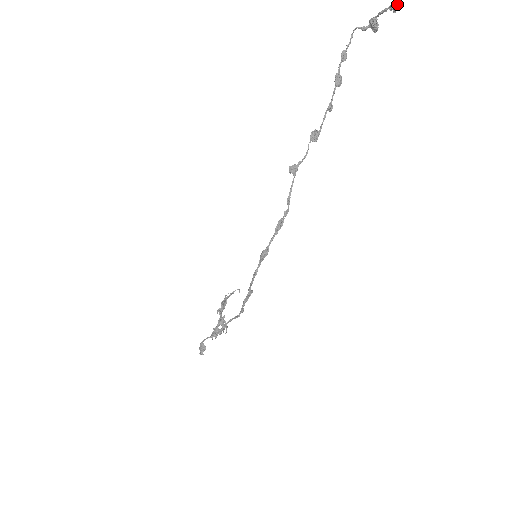
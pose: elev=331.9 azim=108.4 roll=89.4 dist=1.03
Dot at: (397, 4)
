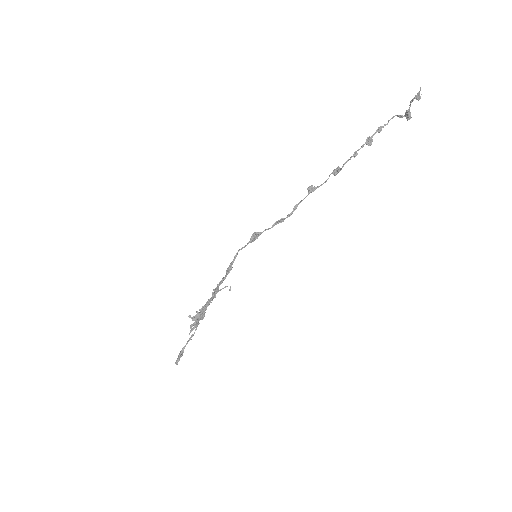
Dot at: (419, 93)
